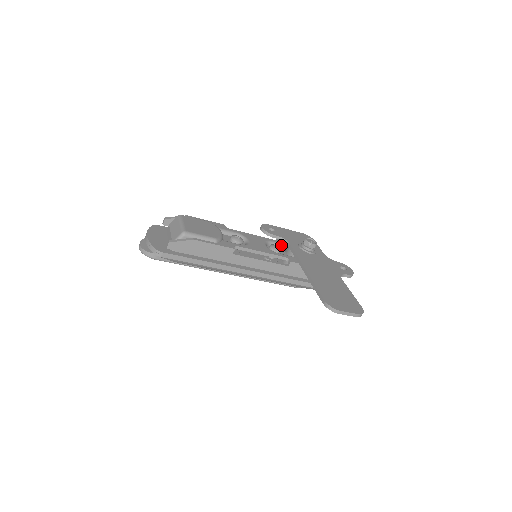
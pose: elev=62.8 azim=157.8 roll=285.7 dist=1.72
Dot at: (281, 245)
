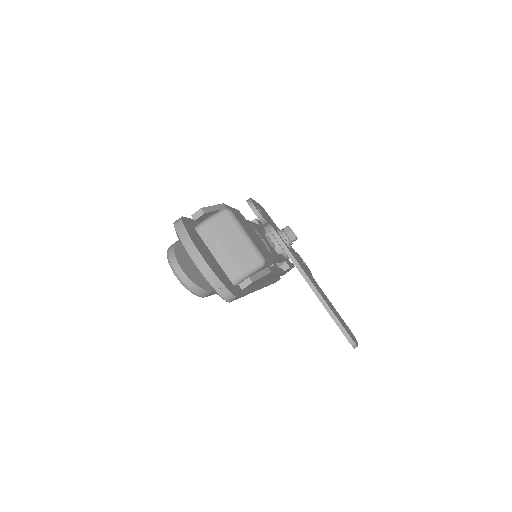
Dot at: (264, 233)
